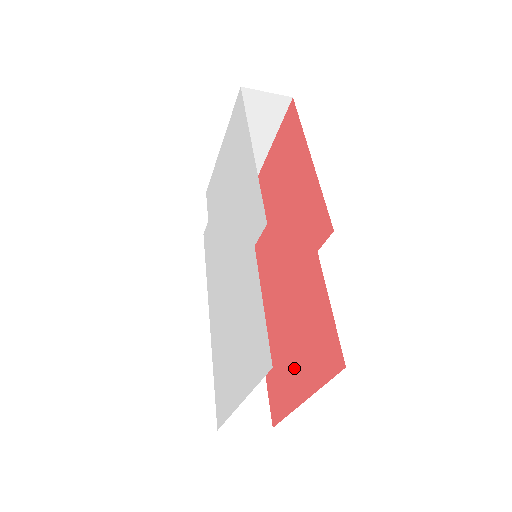
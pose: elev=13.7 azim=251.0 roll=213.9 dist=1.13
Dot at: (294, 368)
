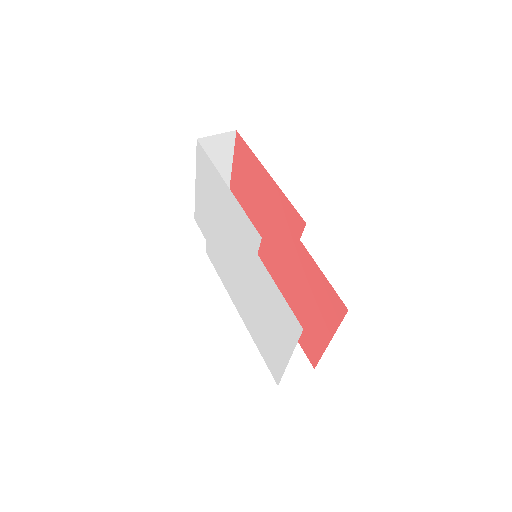
Dot at: (314, 323)
